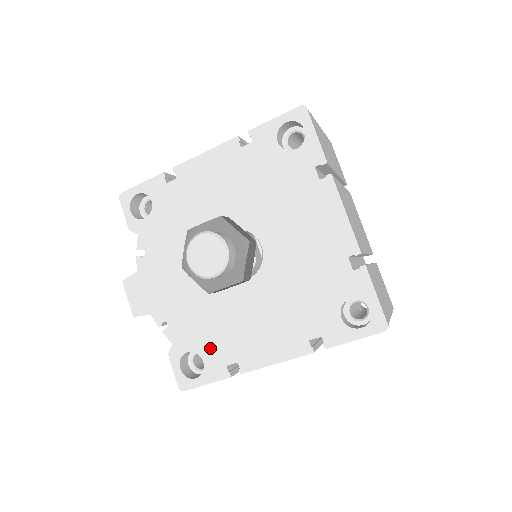
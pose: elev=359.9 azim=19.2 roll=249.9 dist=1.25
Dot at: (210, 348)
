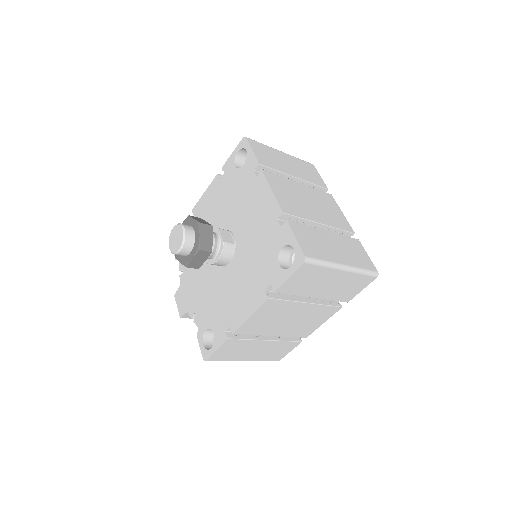
Dot at: (216, 322)
